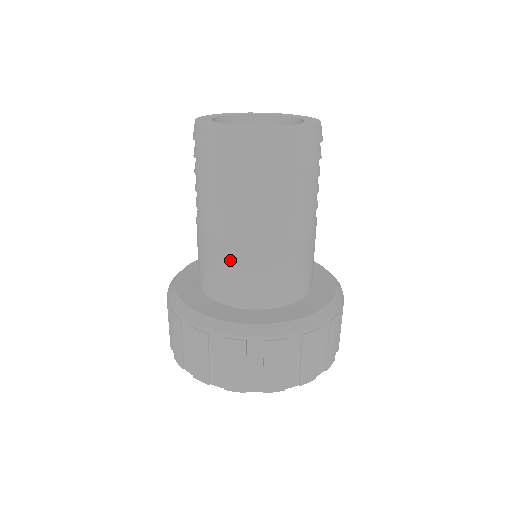
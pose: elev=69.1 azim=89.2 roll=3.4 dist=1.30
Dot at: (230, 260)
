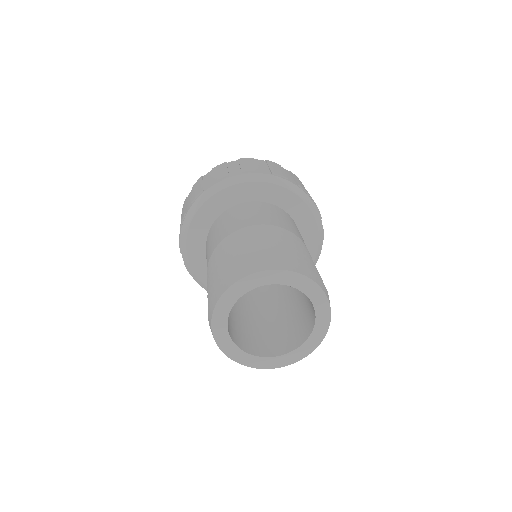
Dot at: occluded
